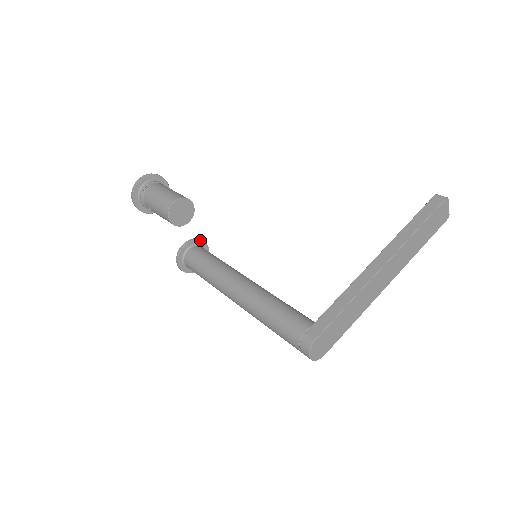
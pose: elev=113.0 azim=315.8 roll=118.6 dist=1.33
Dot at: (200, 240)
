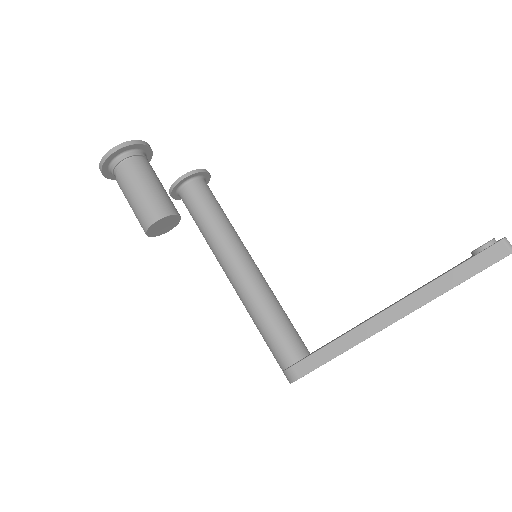
Dot at: (198, 172)
